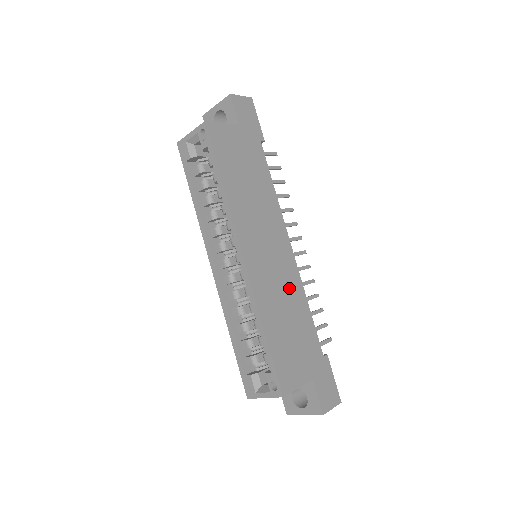
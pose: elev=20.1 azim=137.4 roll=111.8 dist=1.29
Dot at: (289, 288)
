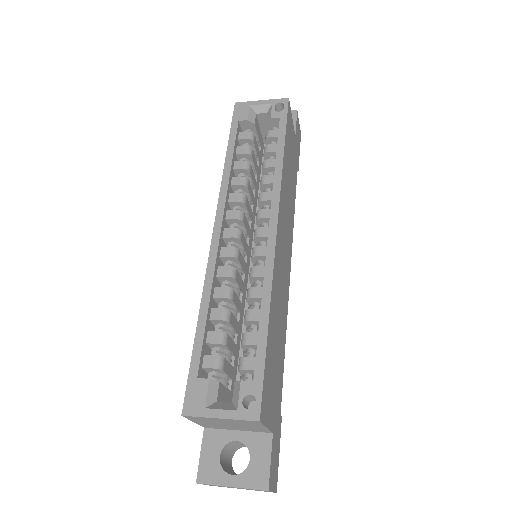
Dot at: (283, 307)
